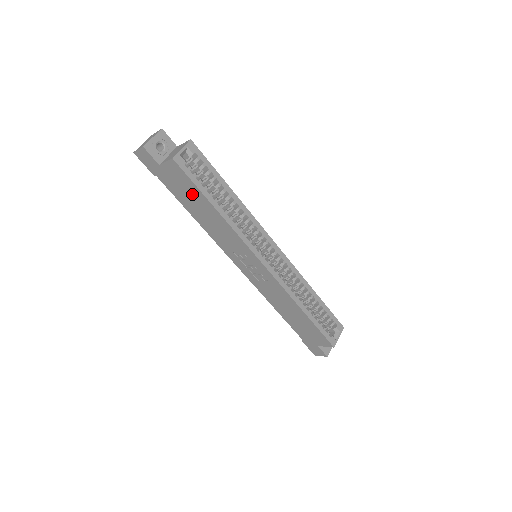
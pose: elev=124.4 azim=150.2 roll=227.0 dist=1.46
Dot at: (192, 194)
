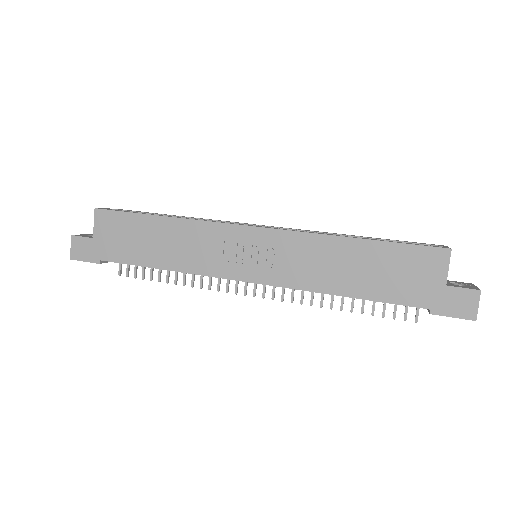
Dot at: (135, 231)
